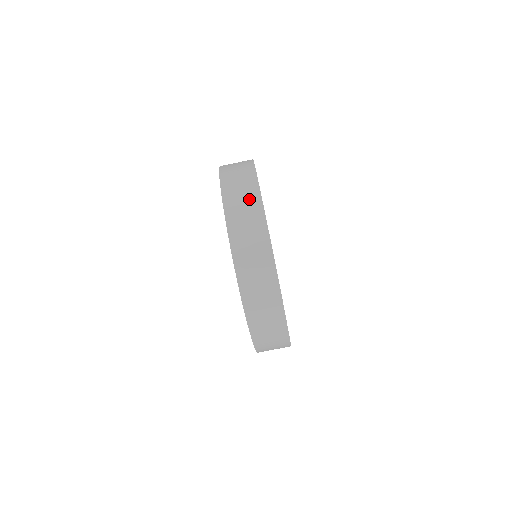
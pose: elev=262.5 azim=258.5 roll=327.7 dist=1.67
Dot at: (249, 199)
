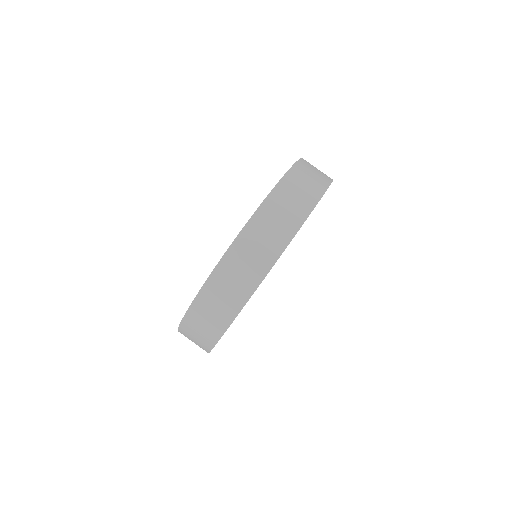
Dot at: (311, 188)
